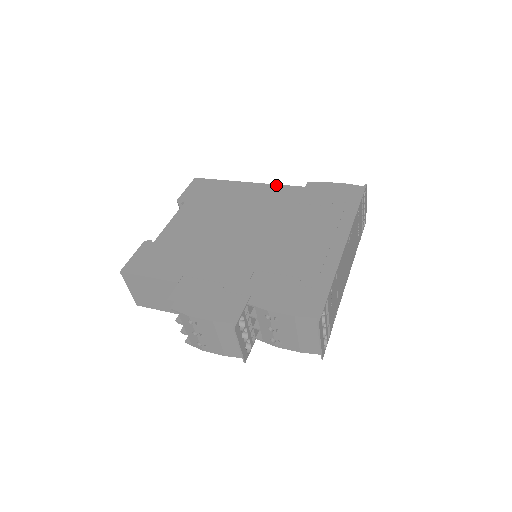
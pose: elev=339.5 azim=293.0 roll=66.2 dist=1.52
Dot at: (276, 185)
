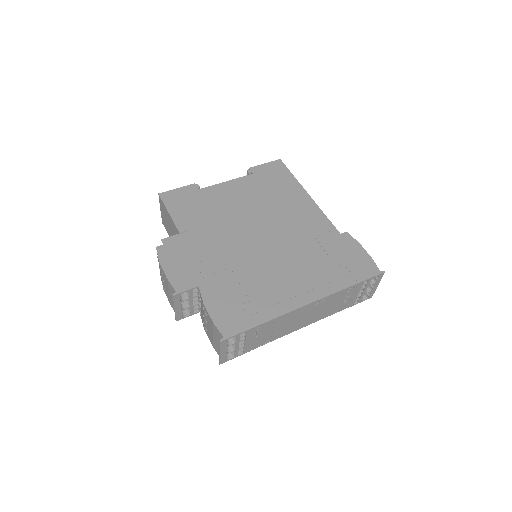
Dot at: (323, 214)
